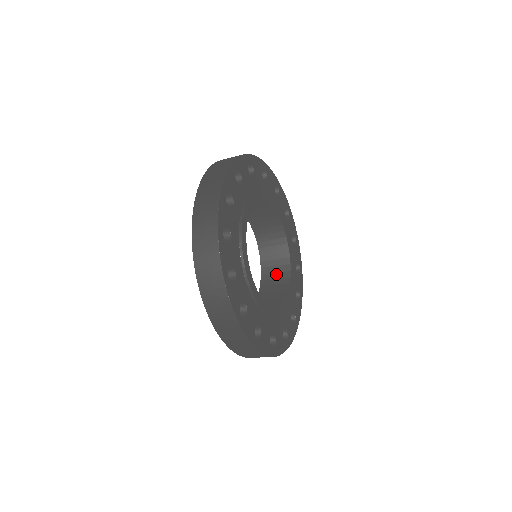
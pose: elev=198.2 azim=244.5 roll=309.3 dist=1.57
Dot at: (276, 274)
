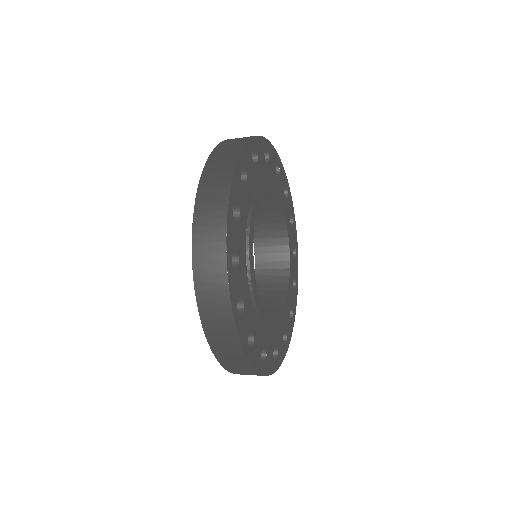
Dot at: (271, 285)
